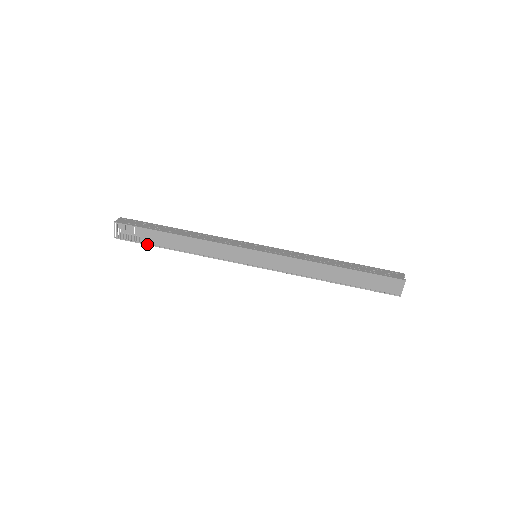
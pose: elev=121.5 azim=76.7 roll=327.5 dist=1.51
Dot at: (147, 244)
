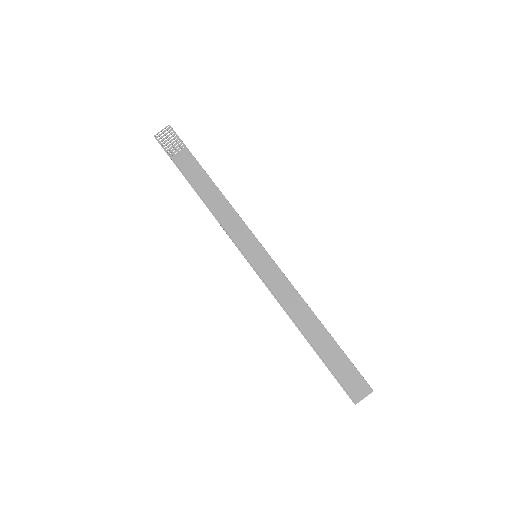
Dot at: (176, 164)
